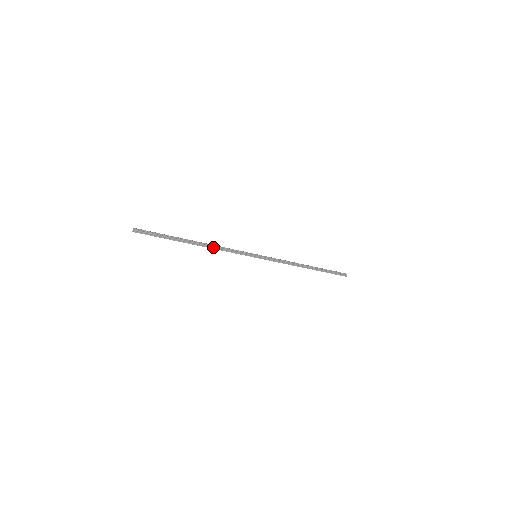
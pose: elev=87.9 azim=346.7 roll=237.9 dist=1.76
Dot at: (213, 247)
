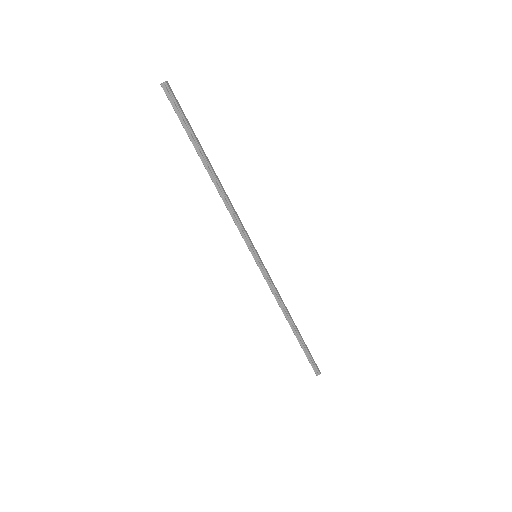
Dot at: (224, 197)
